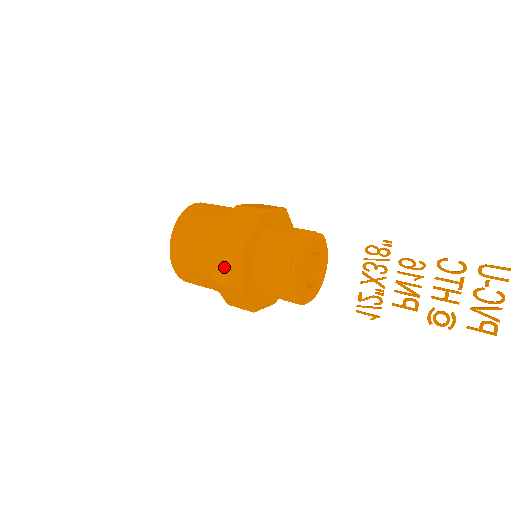
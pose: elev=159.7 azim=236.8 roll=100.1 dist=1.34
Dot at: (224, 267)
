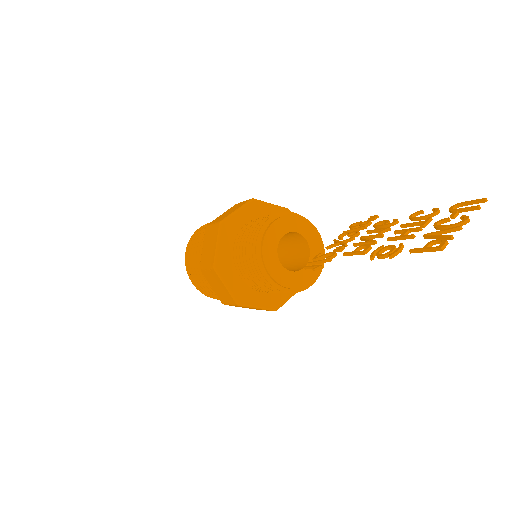
Dot at: (224, 214)
